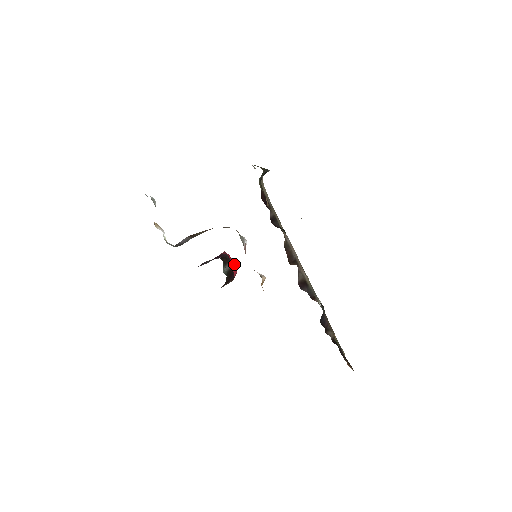
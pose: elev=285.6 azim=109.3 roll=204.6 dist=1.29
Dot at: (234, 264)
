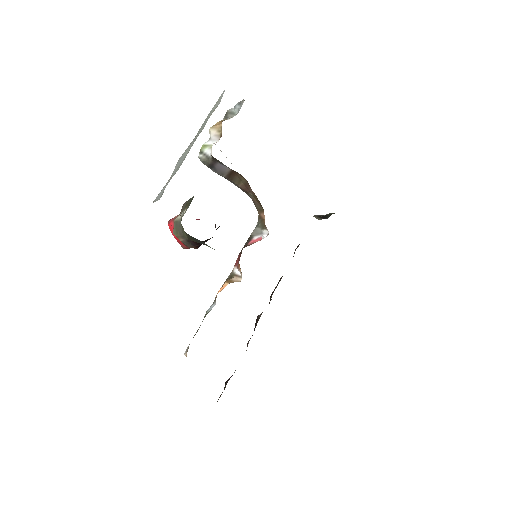
Dot at: occluded
